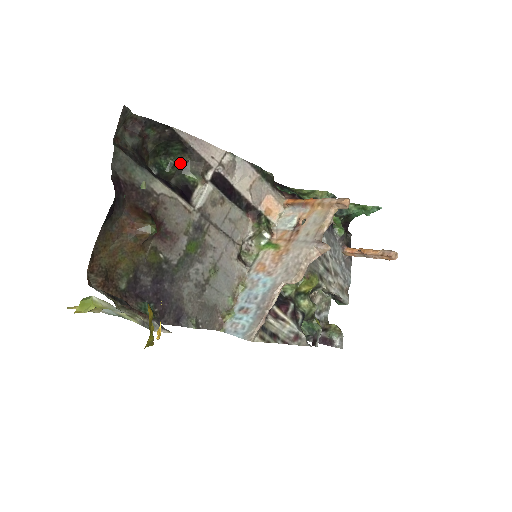
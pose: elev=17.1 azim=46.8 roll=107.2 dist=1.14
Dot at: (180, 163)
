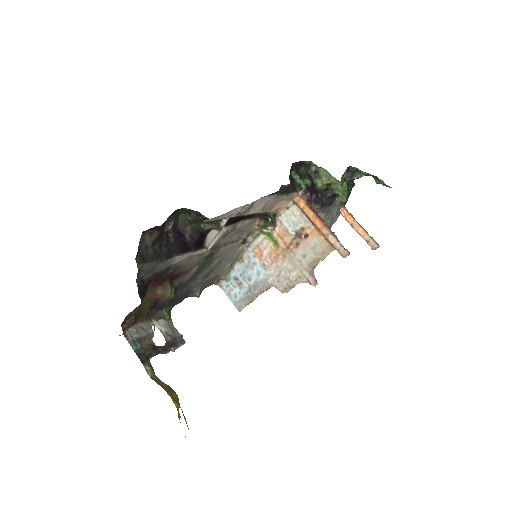
Dot at: (197, 215)
